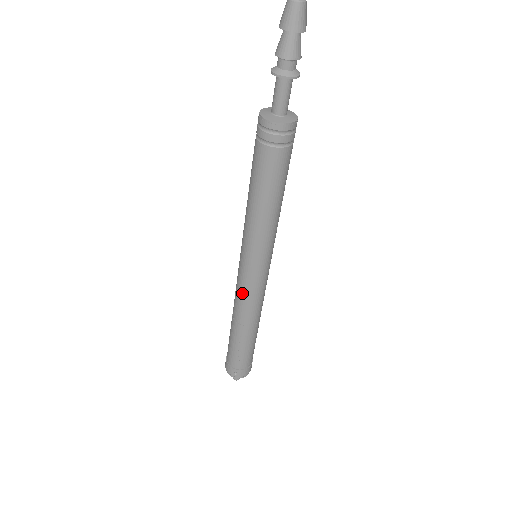
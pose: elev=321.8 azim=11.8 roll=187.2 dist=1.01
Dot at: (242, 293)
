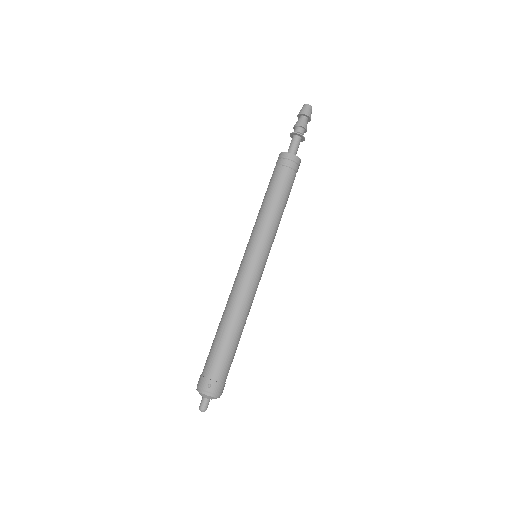
Dot at: (240, 282)
